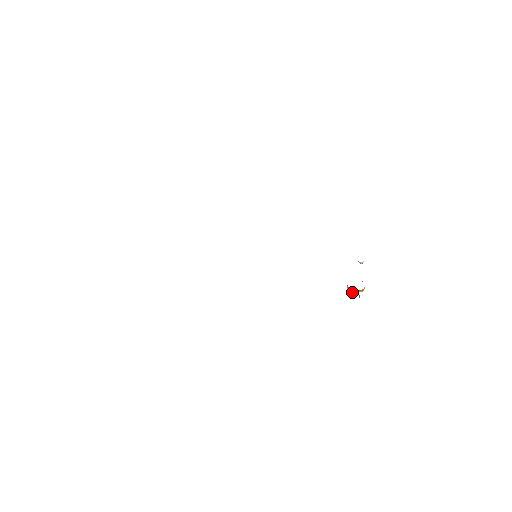
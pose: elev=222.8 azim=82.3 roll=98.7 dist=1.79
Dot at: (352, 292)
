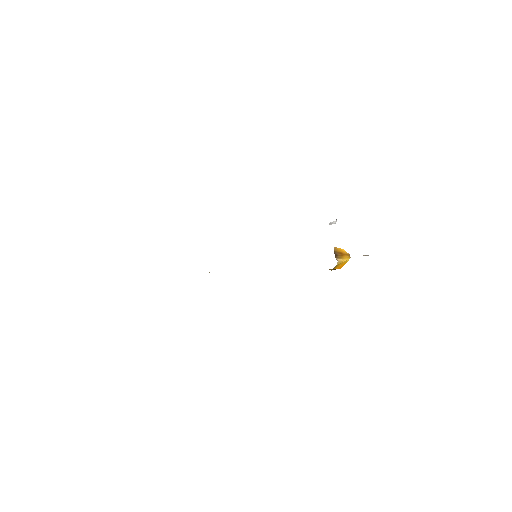
Dot at: (334, 269)
